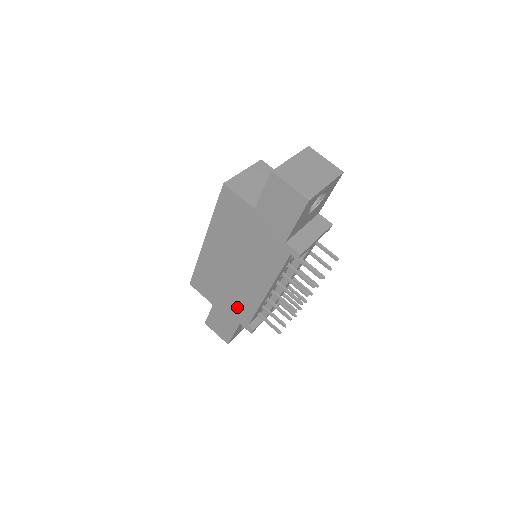
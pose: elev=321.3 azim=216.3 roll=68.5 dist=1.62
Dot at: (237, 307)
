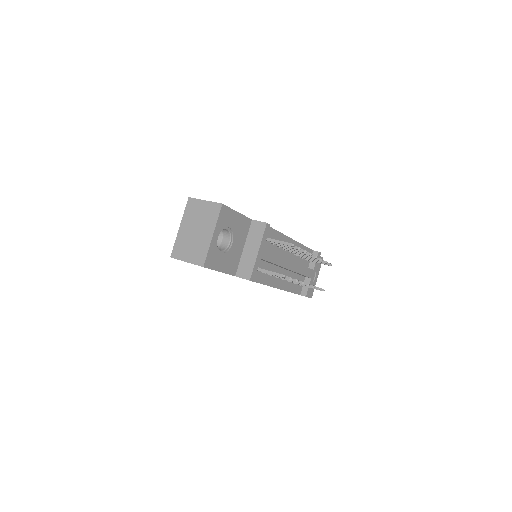
Dot at: occluded
